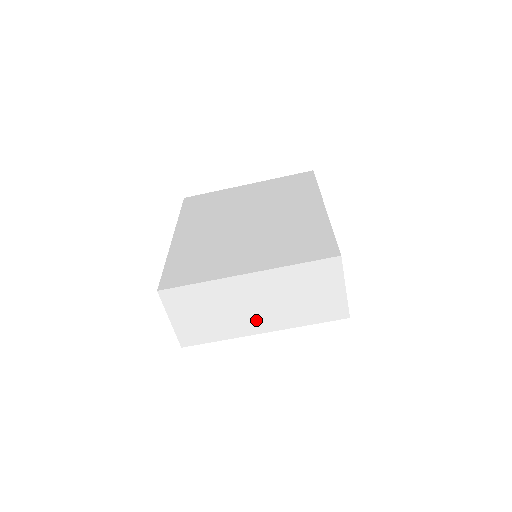
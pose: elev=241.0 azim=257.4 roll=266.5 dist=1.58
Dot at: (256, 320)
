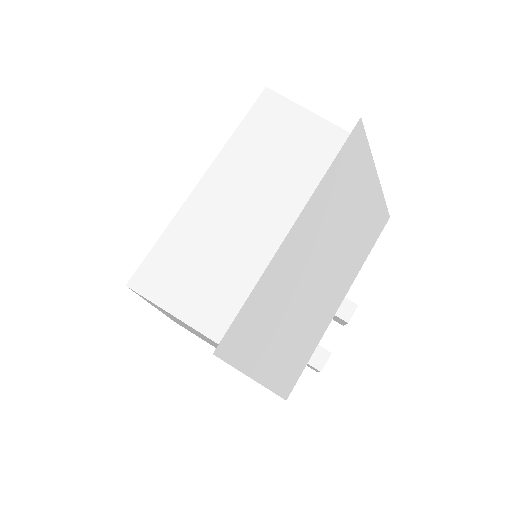
Dot at: (268, 226)
